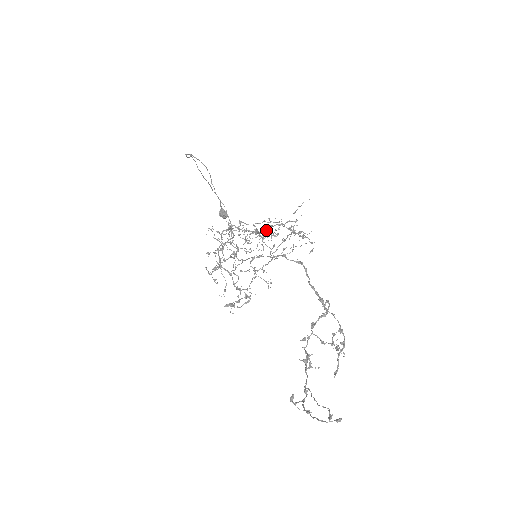
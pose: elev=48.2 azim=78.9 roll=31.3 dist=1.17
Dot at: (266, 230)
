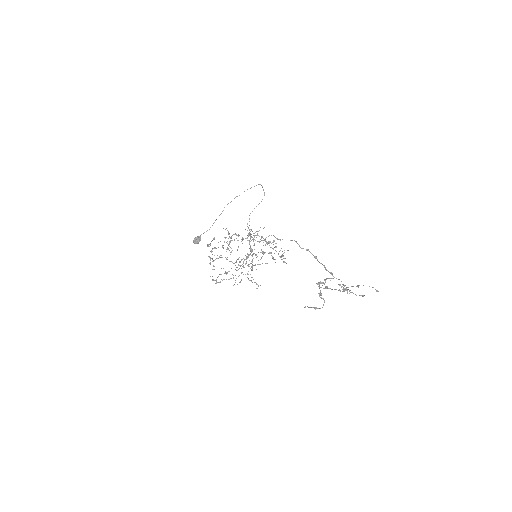
Dot at: occluded
